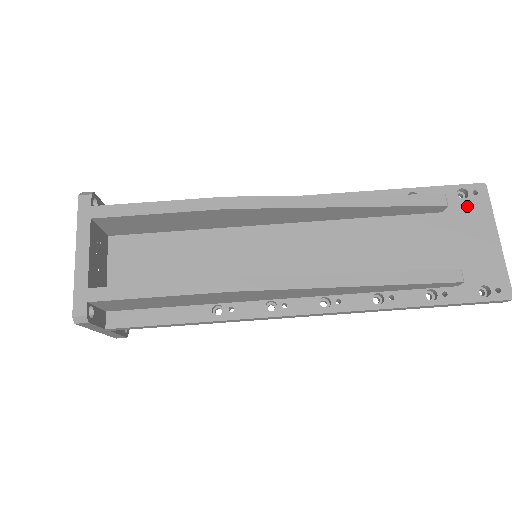
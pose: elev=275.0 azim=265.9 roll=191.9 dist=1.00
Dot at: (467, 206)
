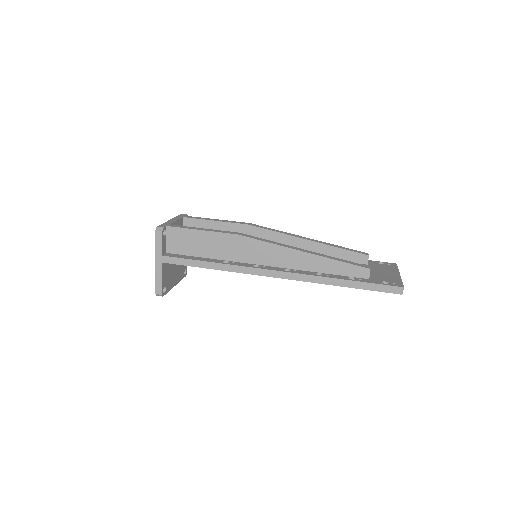
Dot at: (383, 266)
